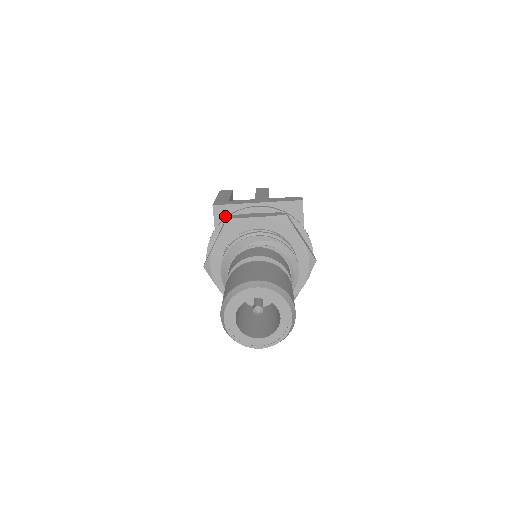
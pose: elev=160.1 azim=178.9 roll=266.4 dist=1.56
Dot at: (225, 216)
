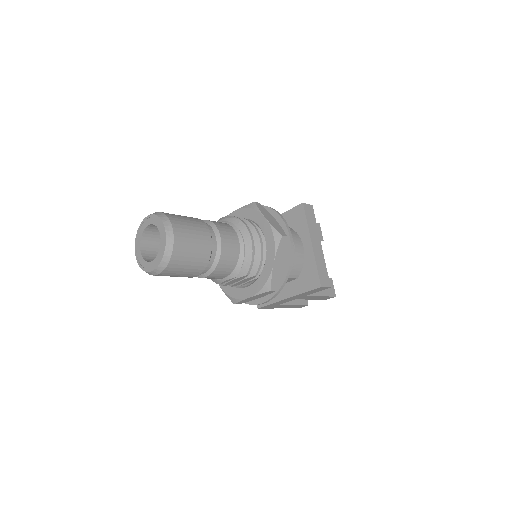
Dot at: occluded
